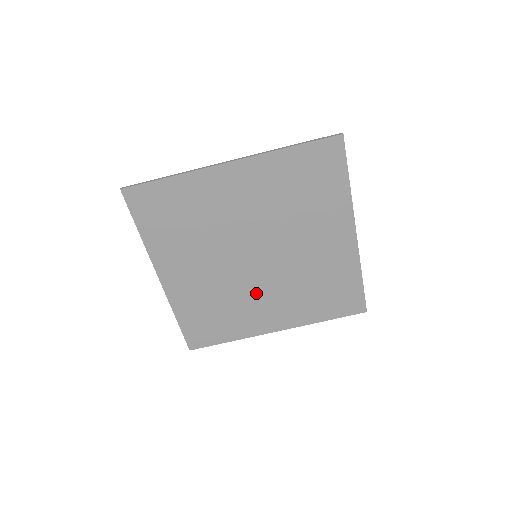
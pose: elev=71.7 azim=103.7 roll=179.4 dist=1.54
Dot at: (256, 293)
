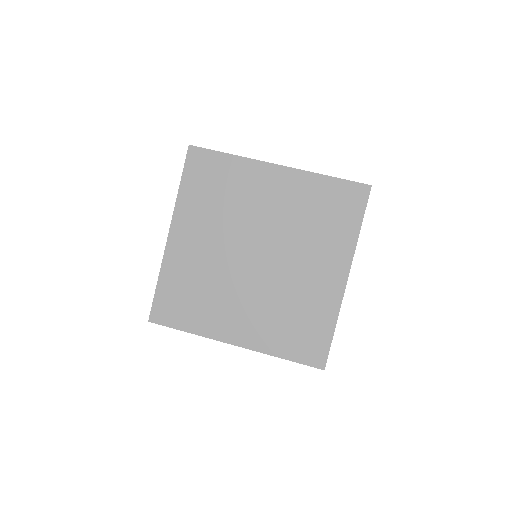
Dot at: (237, 292)
